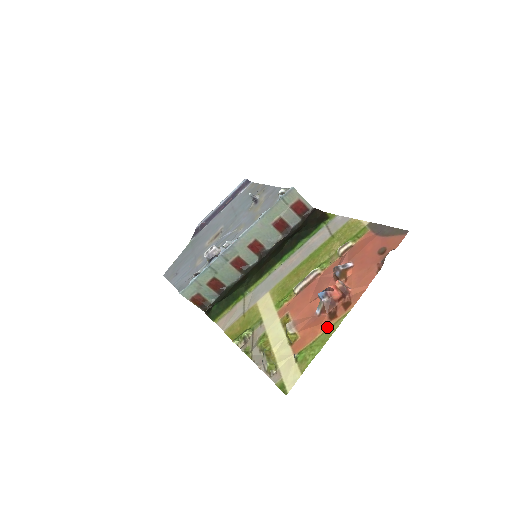
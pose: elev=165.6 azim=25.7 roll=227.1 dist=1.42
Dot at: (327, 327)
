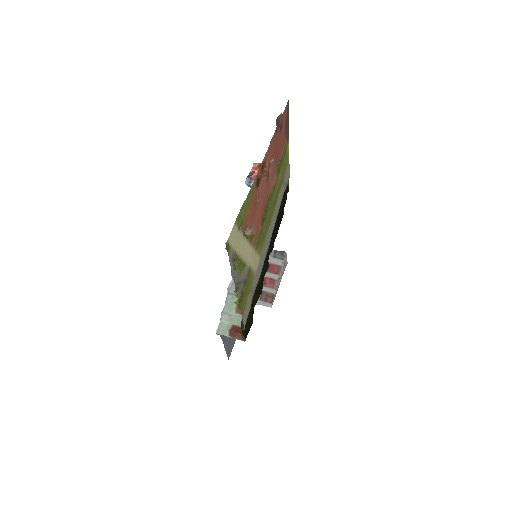
Dot at: (253, 189)
